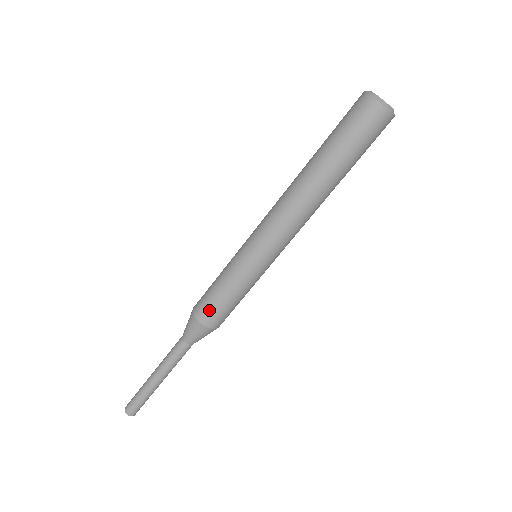
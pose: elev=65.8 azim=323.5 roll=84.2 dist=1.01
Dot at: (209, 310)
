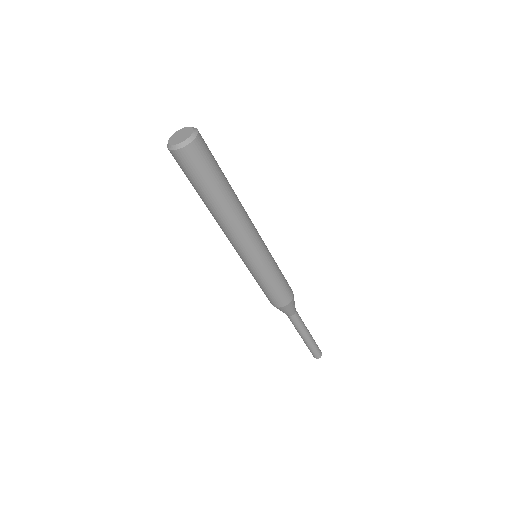
Dot at: (284, 297)
